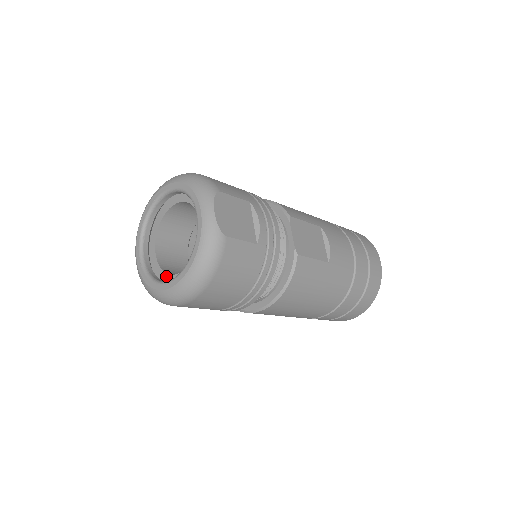
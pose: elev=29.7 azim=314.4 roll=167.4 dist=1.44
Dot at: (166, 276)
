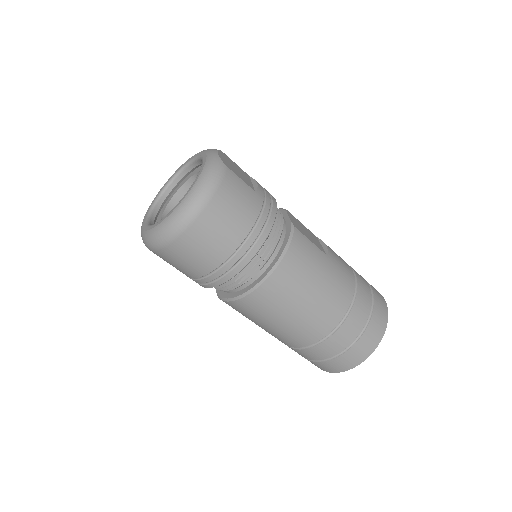
Dot at: occluded
